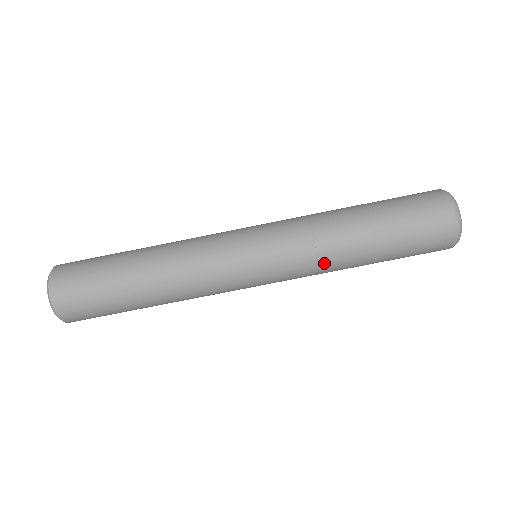
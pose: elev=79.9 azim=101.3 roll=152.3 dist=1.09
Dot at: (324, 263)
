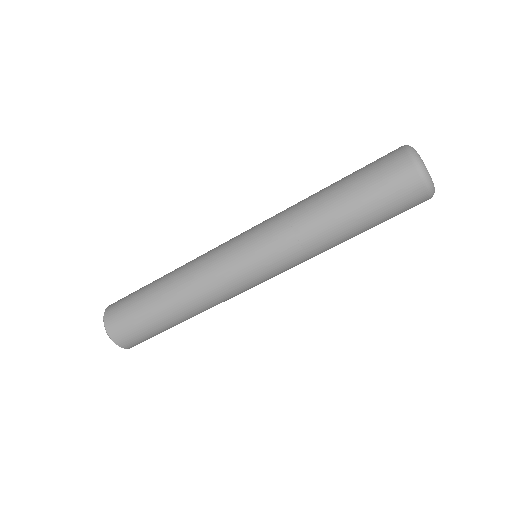
Dot at: occluded
